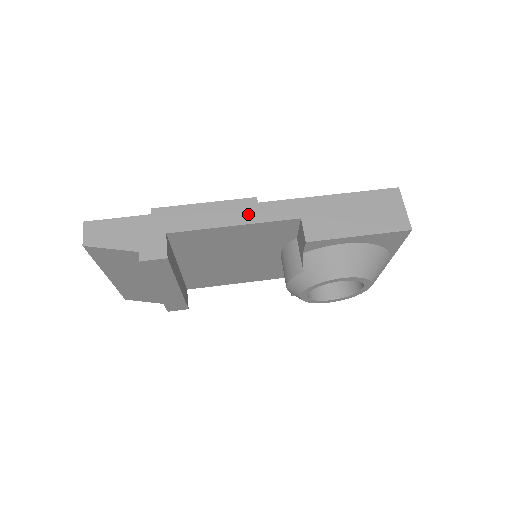
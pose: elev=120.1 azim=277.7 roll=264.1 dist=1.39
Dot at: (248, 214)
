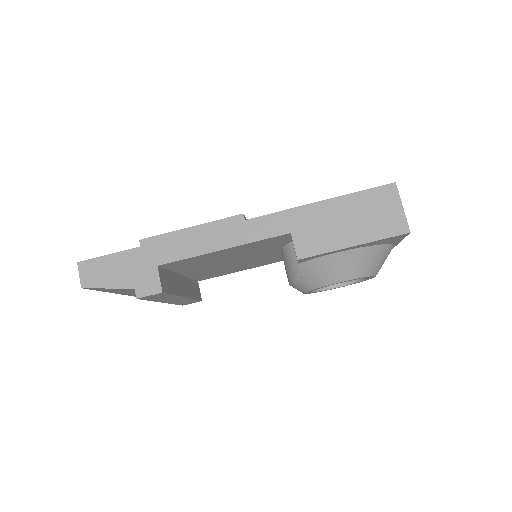
Dot at: (236, 235)
